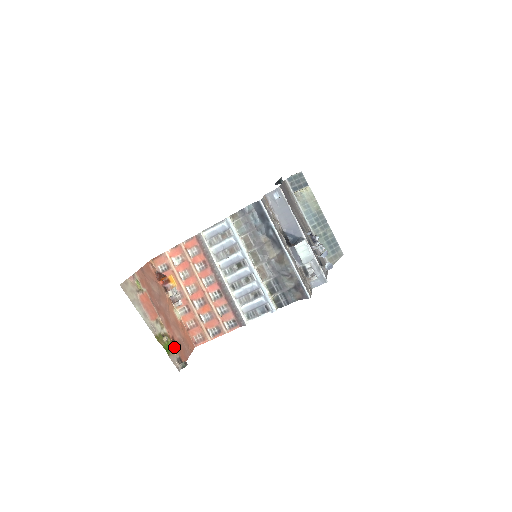
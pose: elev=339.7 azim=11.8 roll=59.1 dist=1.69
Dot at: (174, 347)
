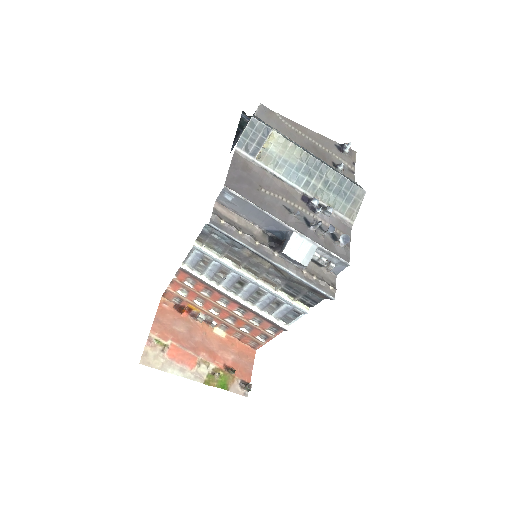
Dot at: (230, 375)
